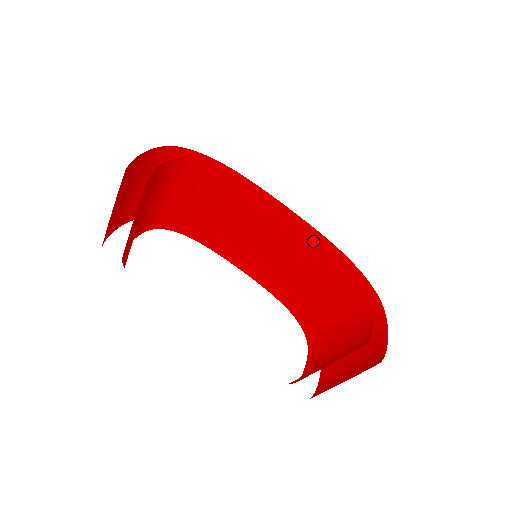
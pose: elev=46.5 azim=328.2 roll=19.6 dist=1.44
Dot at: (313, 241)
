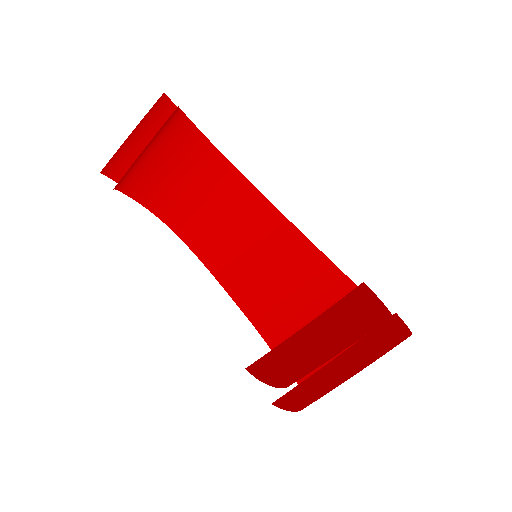
Dot at: (327, 267)
